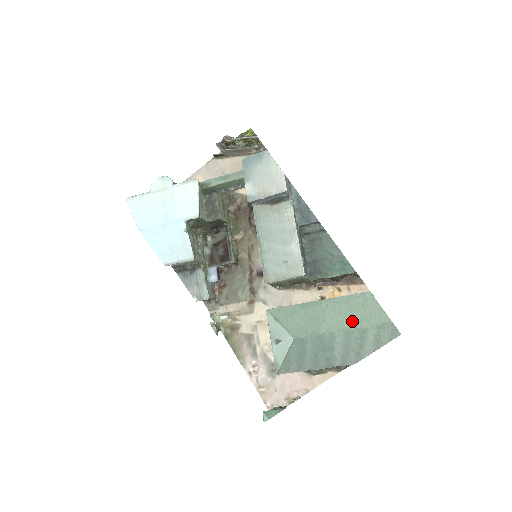
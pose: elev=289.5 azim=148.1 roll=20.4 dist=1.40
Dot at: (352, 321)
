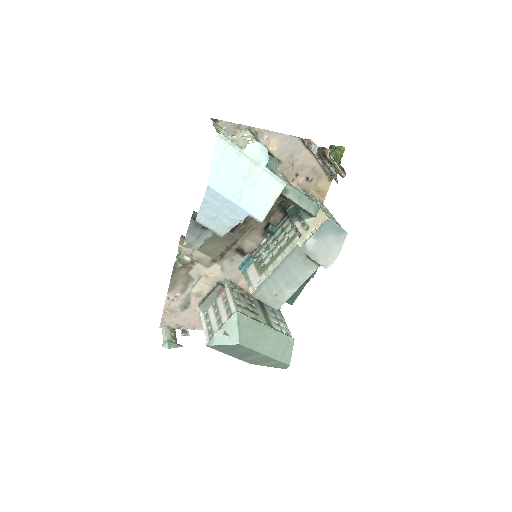
Dot at: (274, 353)
